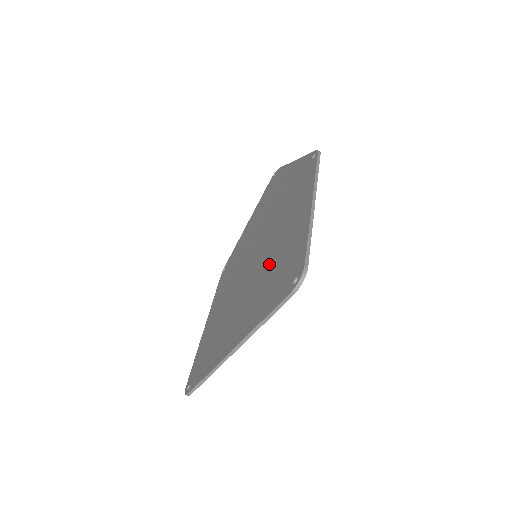
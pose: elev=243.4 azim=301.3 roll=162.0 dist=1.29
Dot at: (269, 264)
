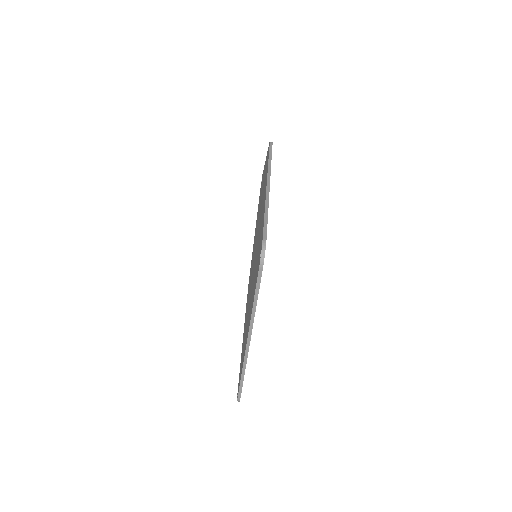
Dot at: (256, 256)
